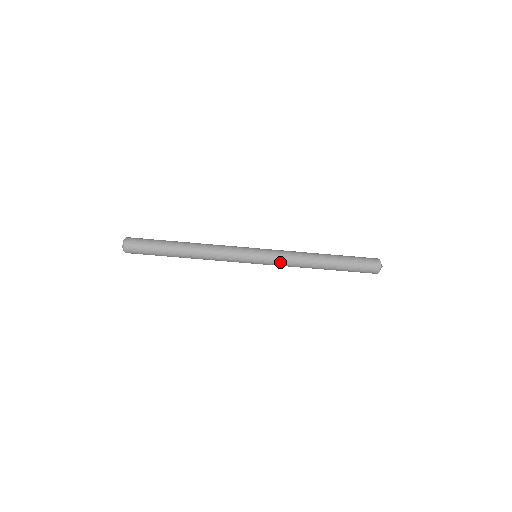
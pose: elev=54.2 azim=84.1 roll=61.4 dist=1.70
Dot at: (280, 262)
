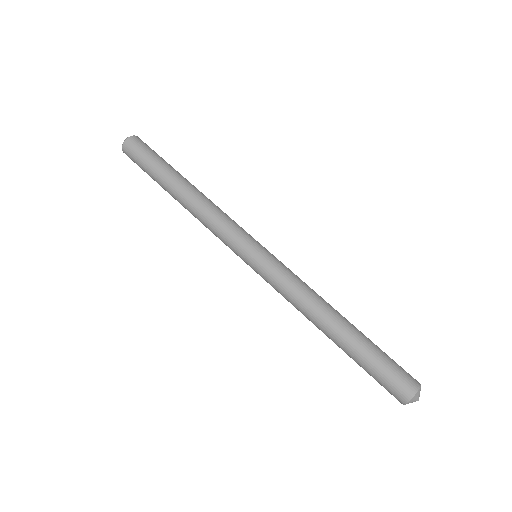
Dot at: (279, 280)
